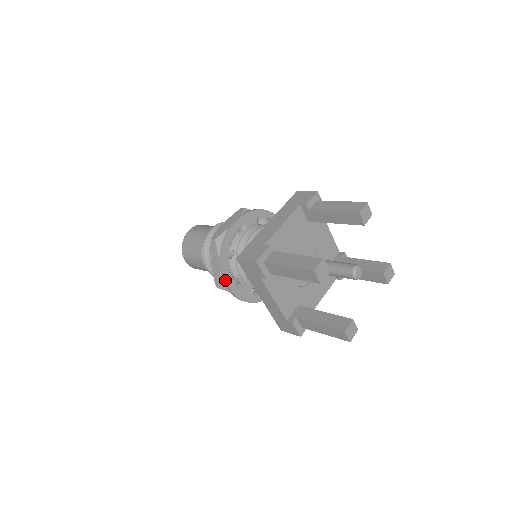
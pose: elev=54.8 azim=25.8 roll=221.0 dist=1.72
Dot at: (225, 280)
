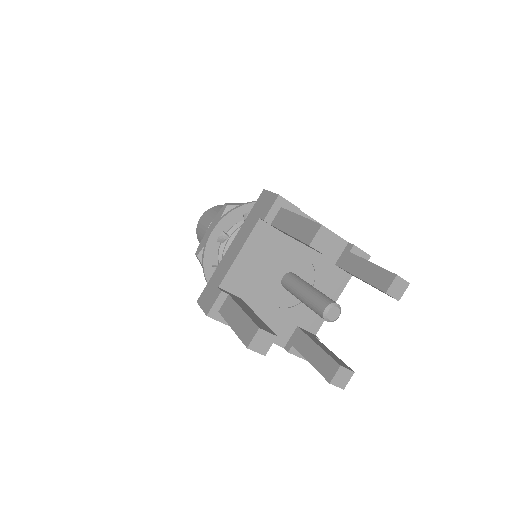
Dot at: occluded
